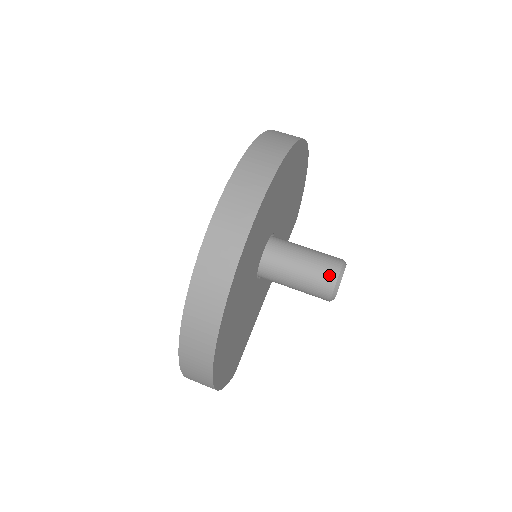
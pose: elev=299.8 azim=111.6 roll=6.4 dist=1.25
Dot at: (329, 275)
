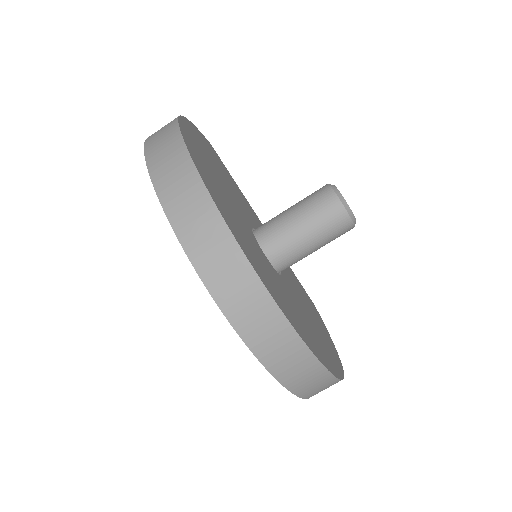
Dot at: (340, 221)
